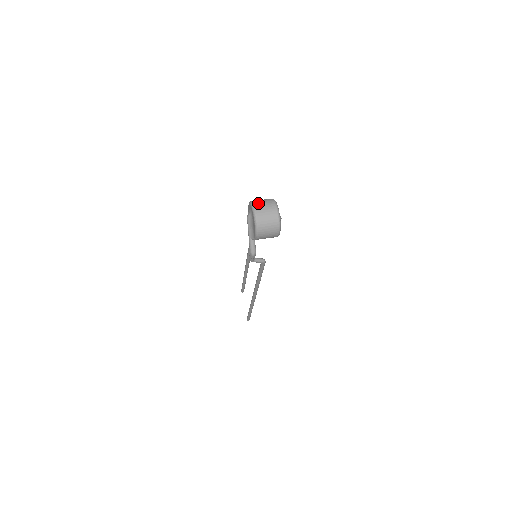
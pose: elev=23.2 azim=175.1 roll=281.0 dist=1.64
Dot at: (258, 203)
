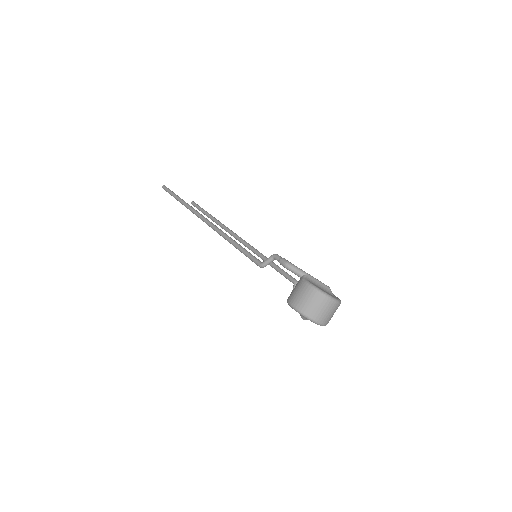
Dot at: (316, 315)
